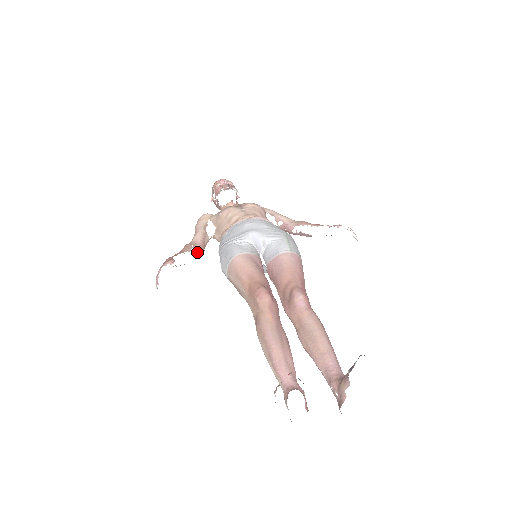
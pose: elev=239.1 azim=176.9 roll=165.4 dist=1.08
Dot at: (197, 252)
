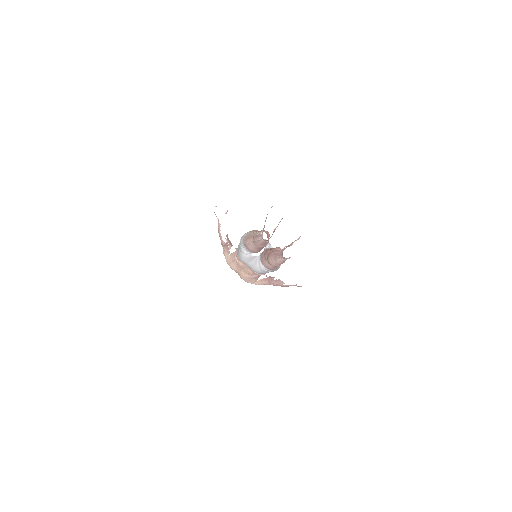
Dot at: (227, 237)
